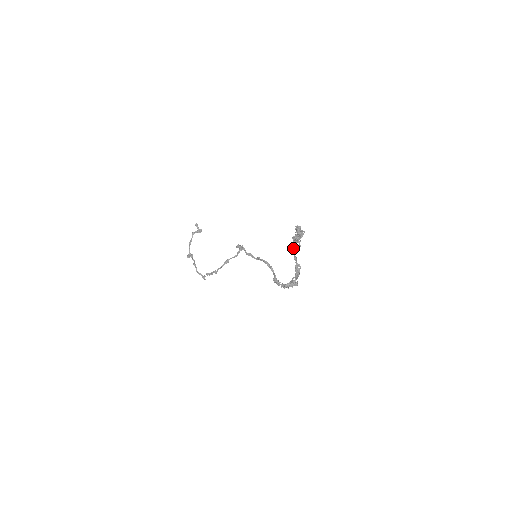
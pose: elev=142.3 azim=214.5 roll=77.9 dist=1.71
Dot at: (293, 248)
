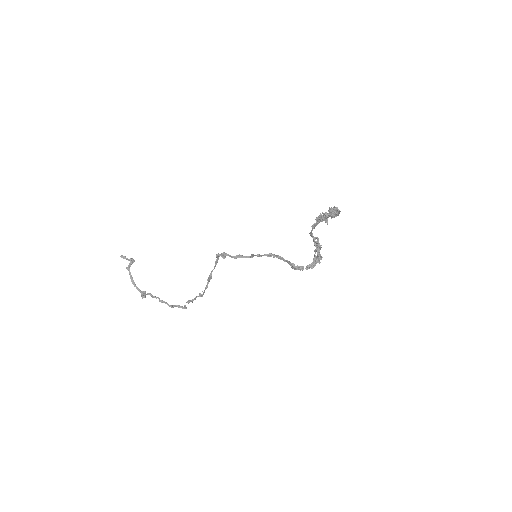
Dot at: (313, 228)
